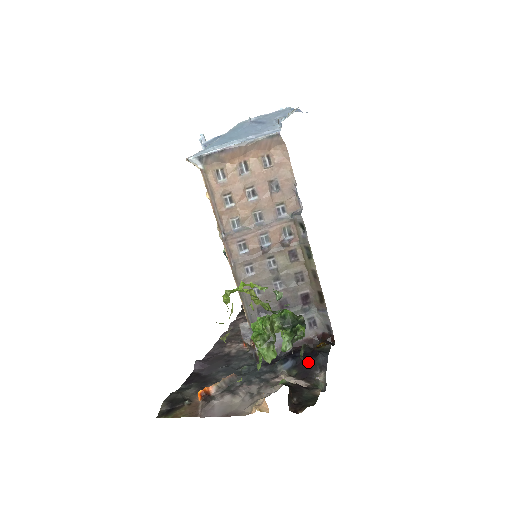
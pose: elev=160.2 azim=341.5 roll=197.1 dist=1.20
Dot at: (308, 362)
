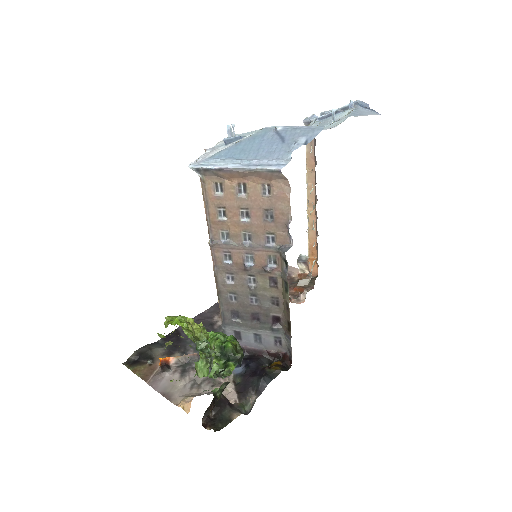
Dot at: (252, 378)
